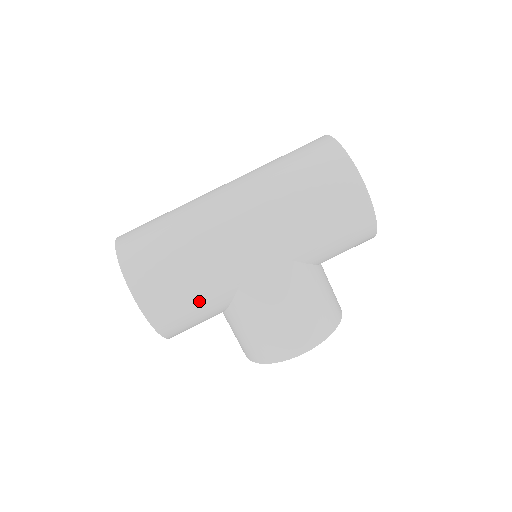
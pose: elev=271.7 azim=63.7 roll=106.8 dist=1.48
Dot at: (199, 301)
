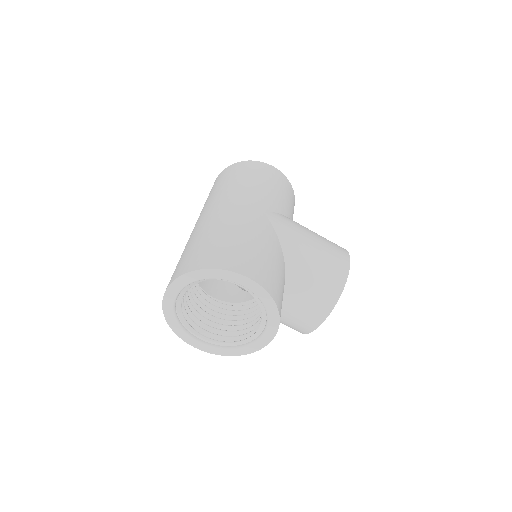
Dot at: (273, 260)
